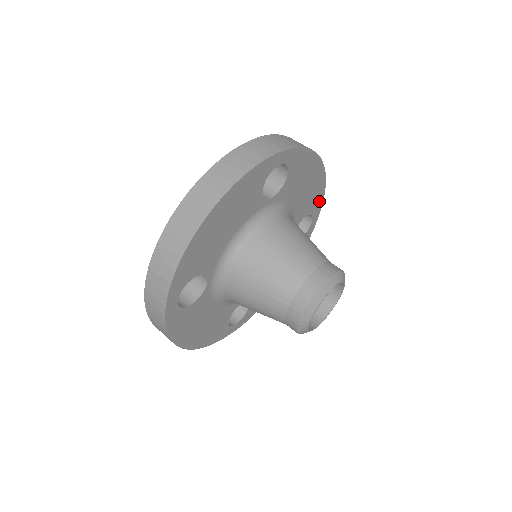
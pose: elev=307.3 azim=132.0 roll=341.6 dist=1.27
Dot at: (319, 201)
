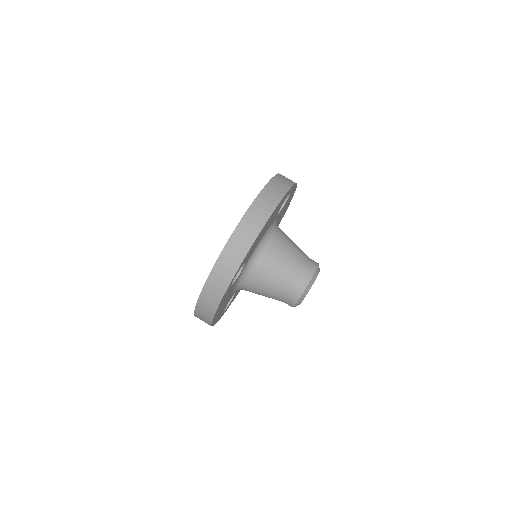
Dot at: (286, 195)
